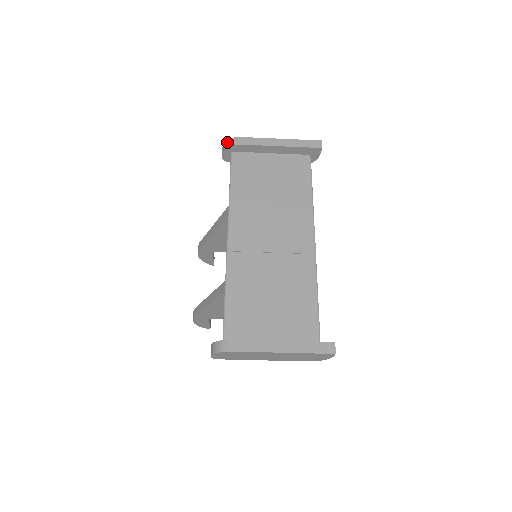
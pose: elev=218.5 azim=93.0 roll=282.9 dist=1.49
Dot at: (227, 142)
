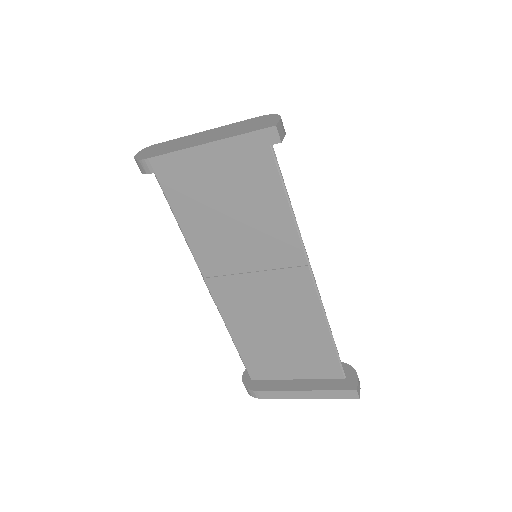
Dot at: occluded
